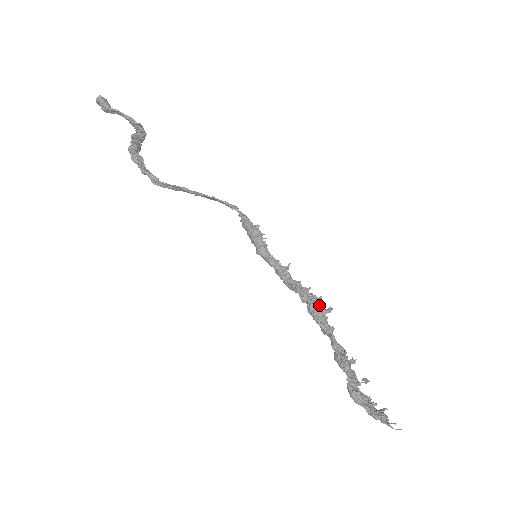
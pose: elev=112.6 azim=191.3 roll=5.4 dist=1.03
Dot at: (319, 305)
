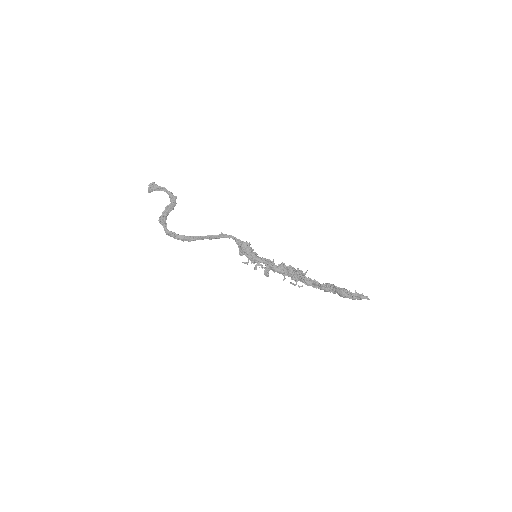
Dot at: (300, 271)
